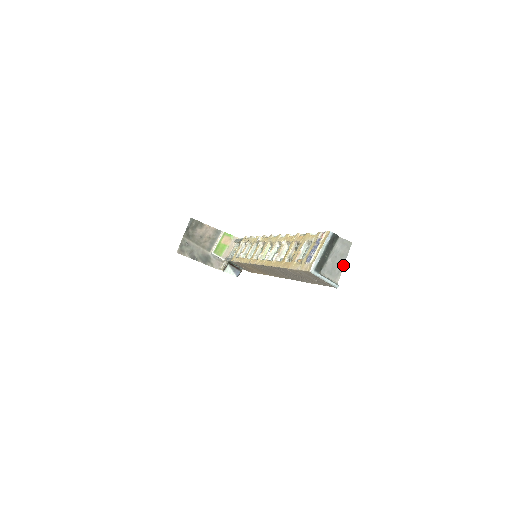
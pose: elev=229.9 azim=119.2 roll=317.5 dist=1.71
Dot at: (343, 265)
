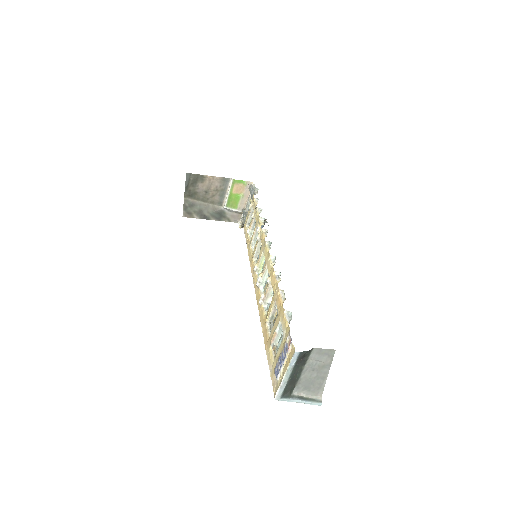
Dot at: (326, 377)
